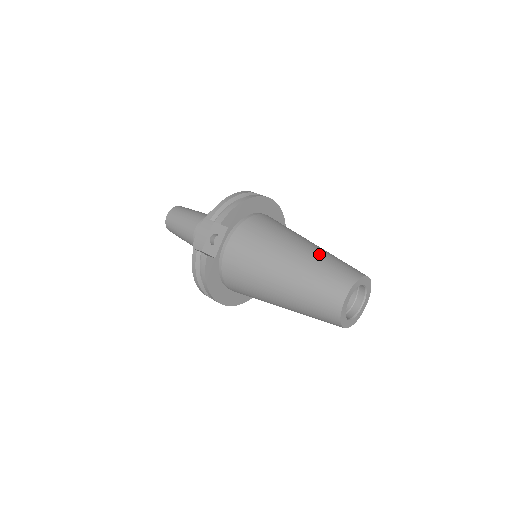
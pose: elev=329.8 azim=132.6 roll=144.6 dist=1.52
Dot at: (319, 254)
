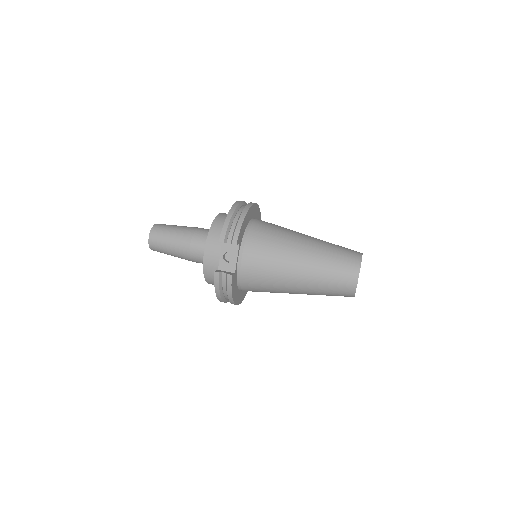
Dot at: (323, 247)
